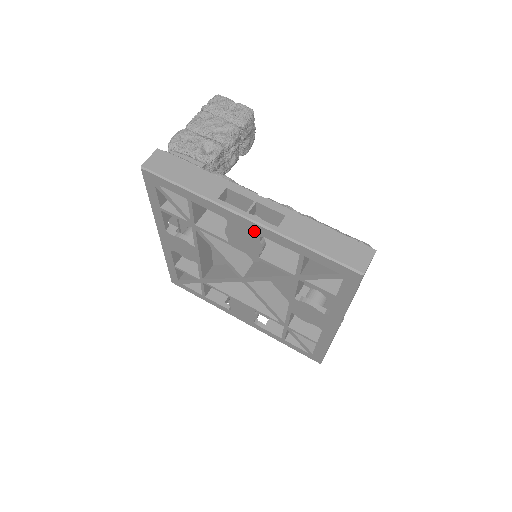
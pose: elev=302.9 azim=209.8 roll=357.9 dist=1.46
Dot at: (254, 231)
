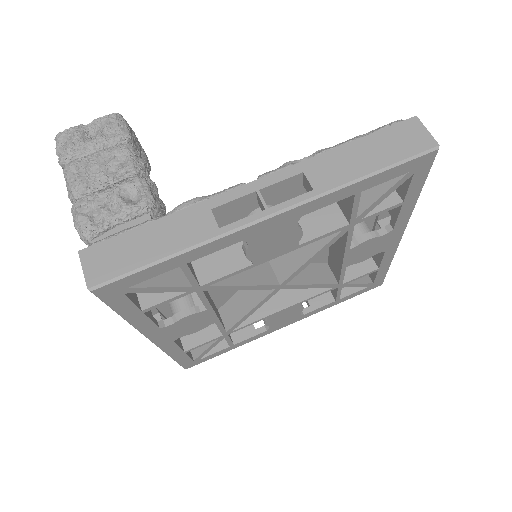
Dot at: (288, 221)
